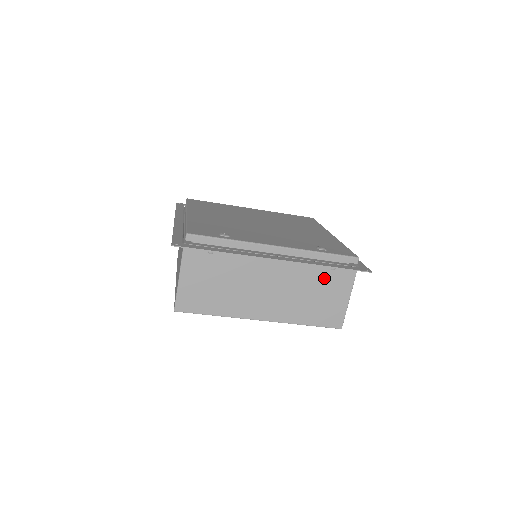
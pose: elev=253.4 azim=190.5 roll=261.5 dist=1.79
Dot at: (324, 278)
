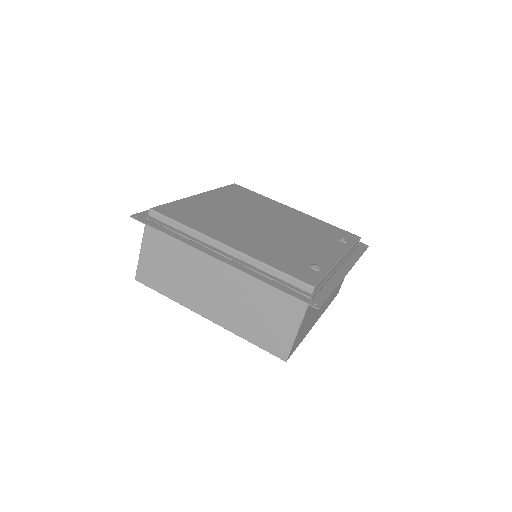
Dot at: occluded
